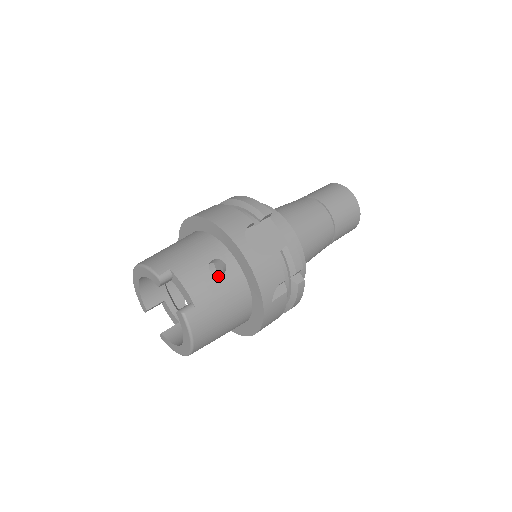
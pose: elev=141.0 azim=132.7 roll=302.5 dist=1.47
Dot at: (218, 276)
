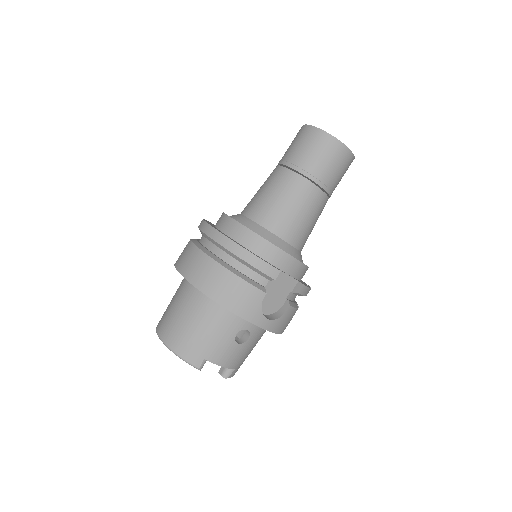
Dot at: (245, 342)
